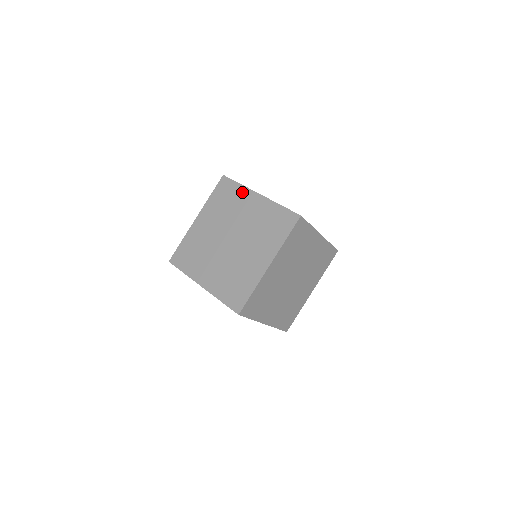
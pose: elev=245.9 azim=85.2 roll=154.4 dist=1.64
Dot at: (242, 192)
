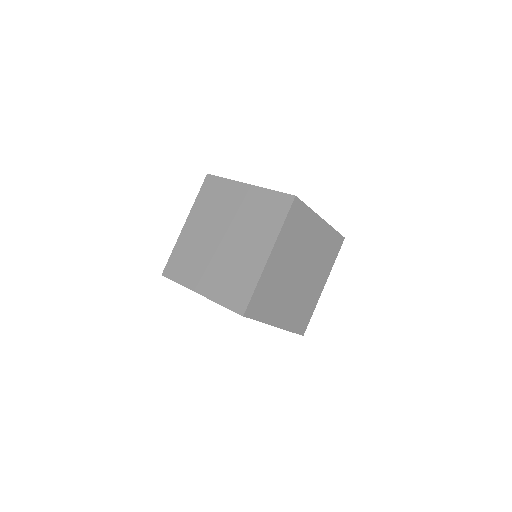
Dot at: (229, 186)
